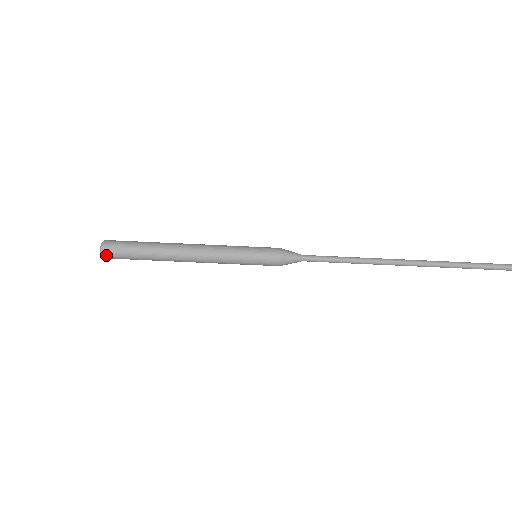
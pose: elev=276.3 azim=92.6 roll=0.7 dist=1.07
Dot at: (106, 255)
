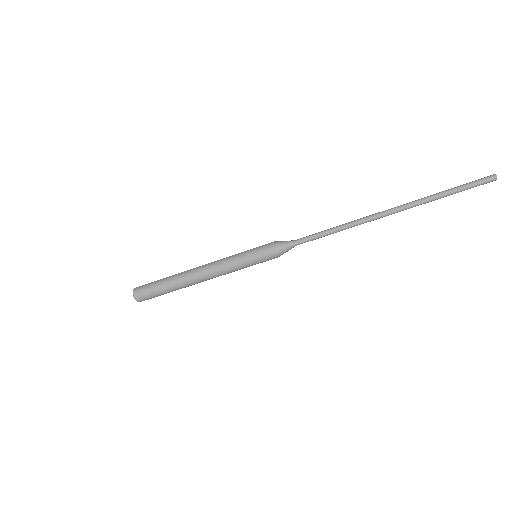
Dot at: (141, 301)
